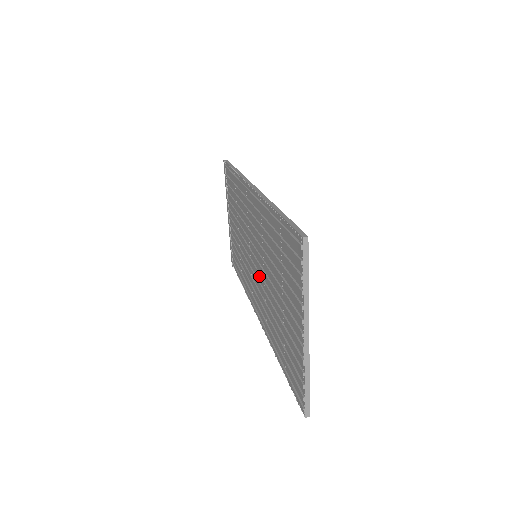
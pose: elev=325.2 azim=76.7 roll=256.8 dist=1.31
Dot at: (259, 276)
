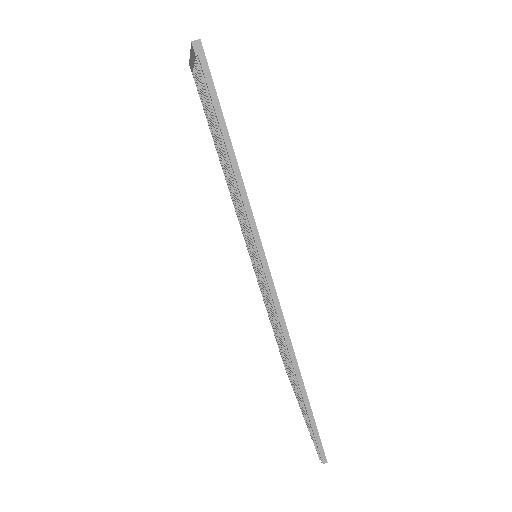
Dot at: occluded
